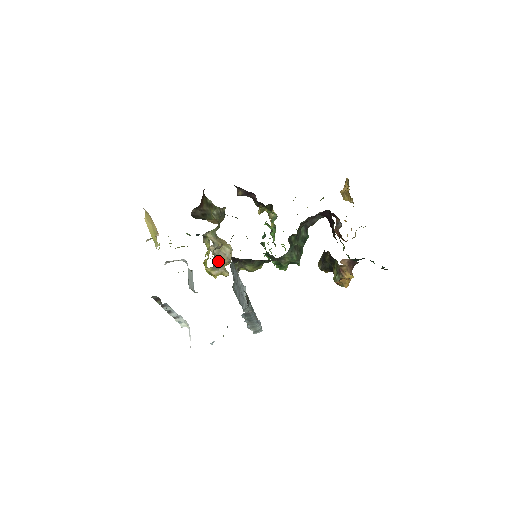
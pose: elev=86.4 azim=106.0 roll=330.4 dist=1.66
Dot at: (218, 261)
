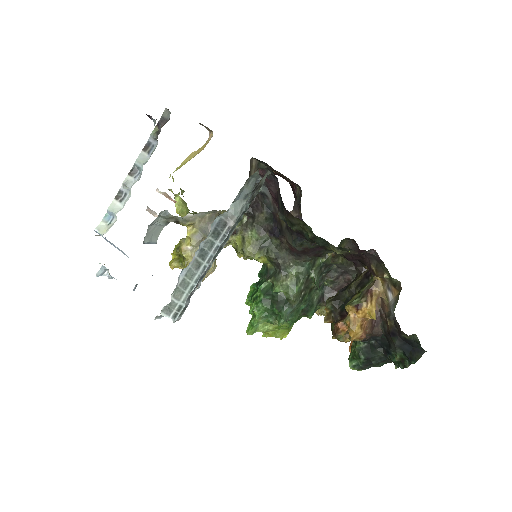
Dot at: occluded
